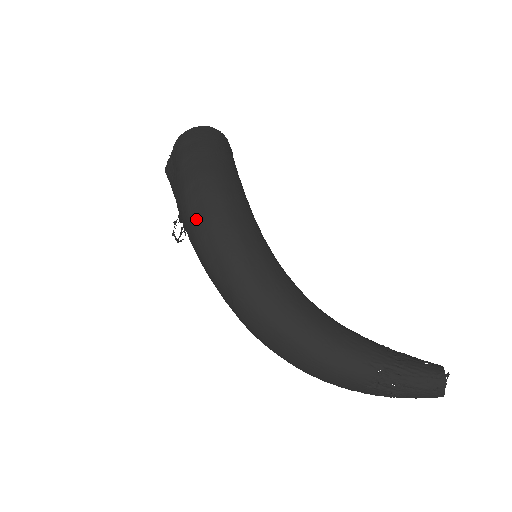
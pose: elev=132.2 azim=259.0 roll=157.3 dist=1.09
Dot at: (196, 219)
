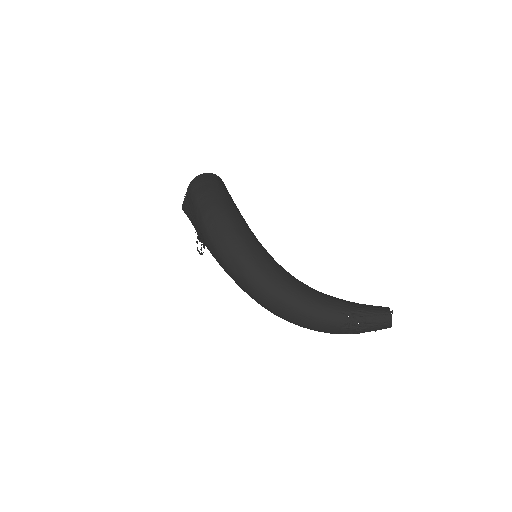
Dot at: (214, 236)
